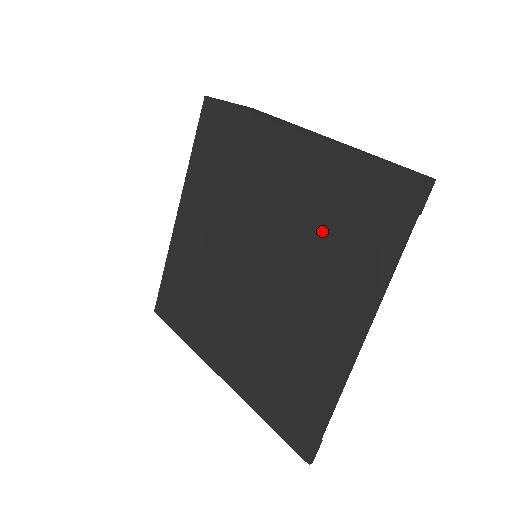
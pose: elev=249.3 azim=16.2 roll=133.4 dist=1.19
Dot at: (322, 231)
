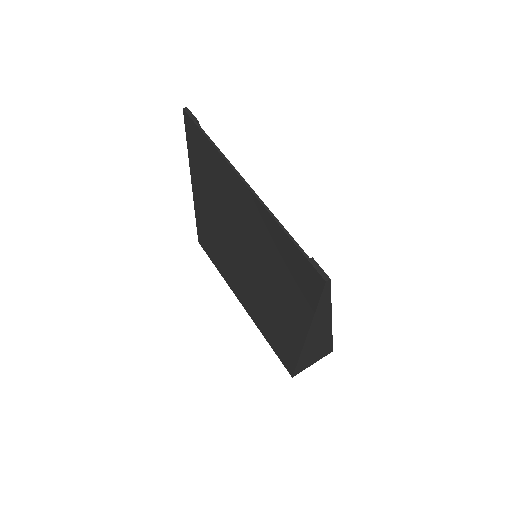
Dot at: (216, 190)
